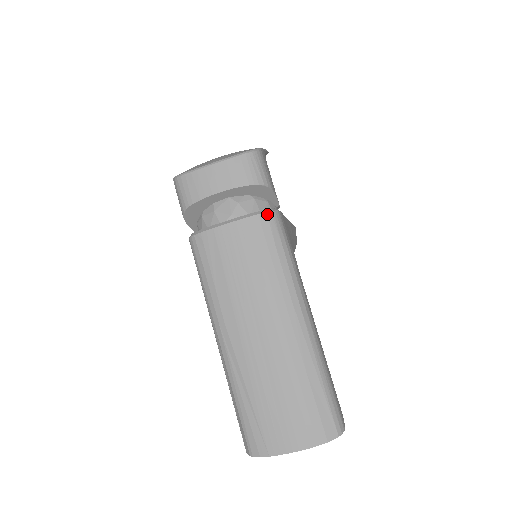
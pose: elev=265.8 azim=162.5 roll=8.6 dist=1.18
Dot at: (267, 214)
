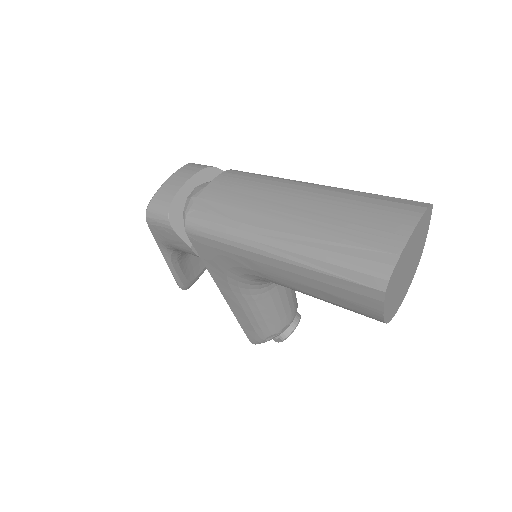
Dot at: (230, 170)
